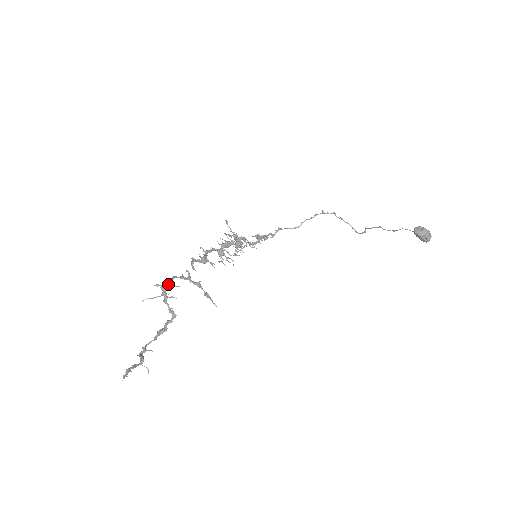
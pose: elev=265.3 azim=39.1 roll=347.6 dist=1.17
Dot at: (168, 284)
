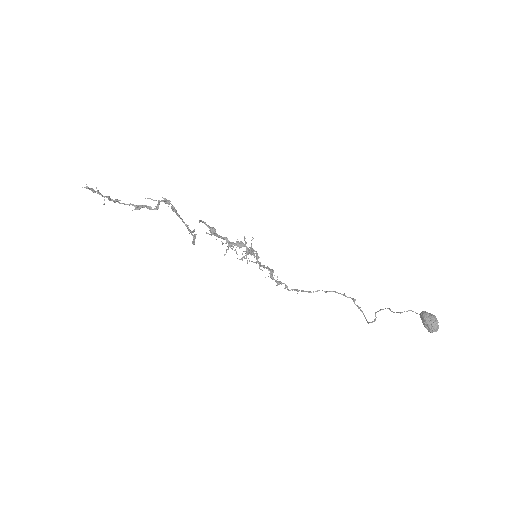
Dot at: occluded
